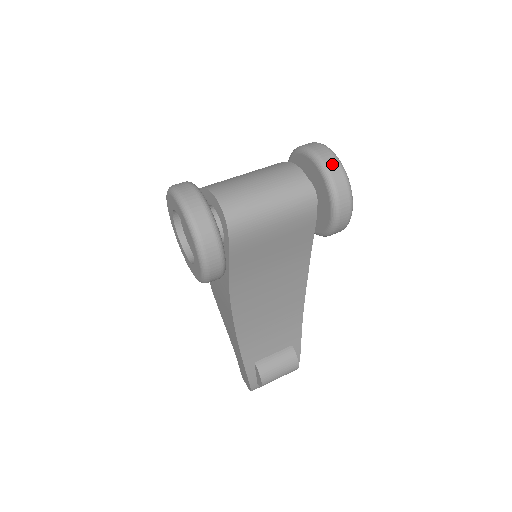
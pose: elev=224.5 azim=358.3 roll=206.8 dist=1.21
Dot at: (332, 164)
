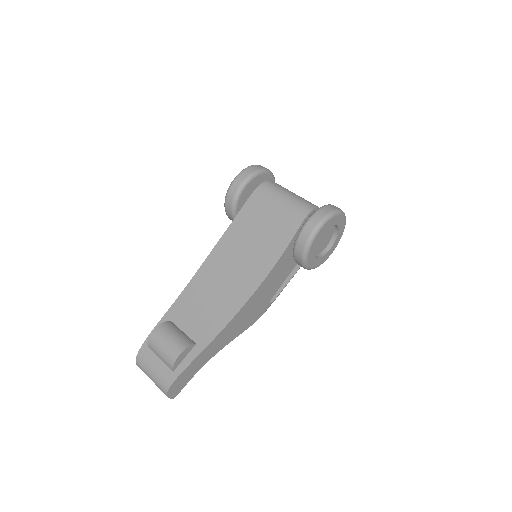
Dot at: (335, 207)
